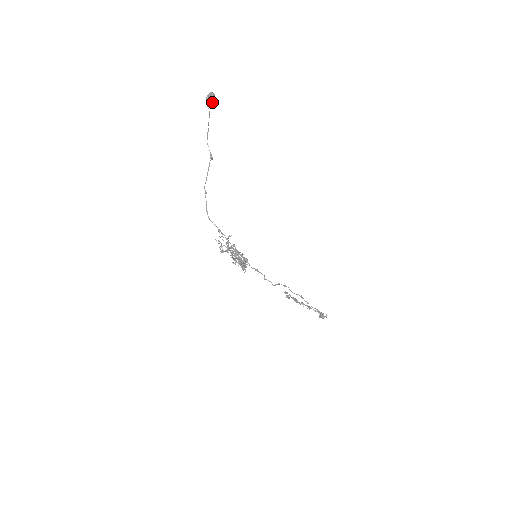
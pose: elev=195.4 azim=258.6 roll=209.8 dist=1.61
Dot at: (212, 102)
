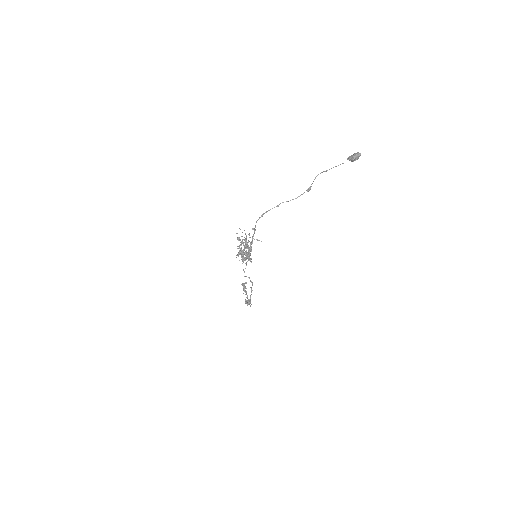
Dot at: occluded
